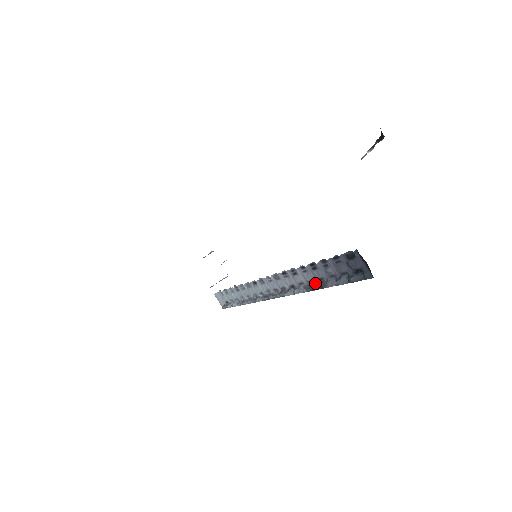
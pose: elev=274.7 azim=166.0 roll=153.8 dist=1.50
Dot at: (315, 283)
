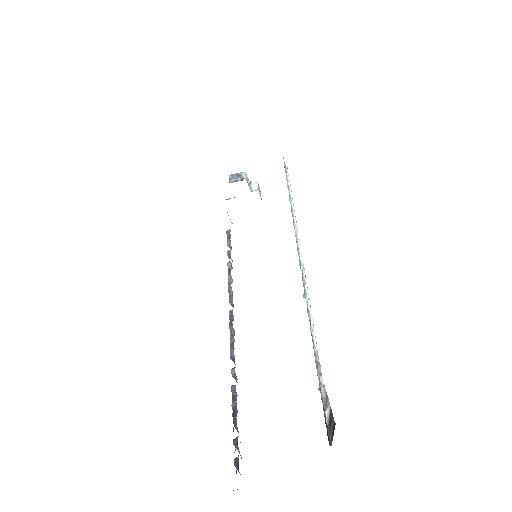
Dot at: (236, 403)
